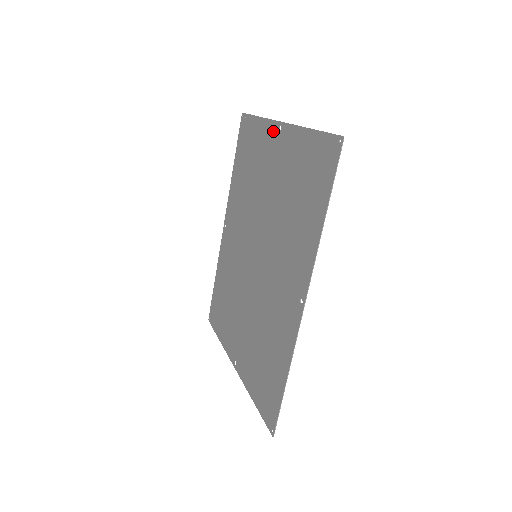
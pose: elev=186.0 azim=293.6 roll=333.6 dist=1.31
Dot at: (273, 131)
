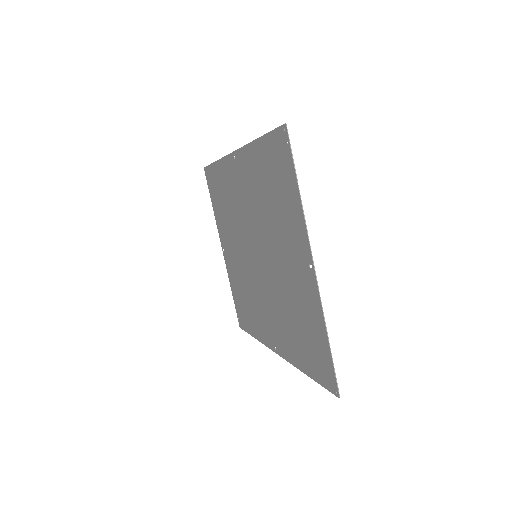
Dot at: (304, 249)
